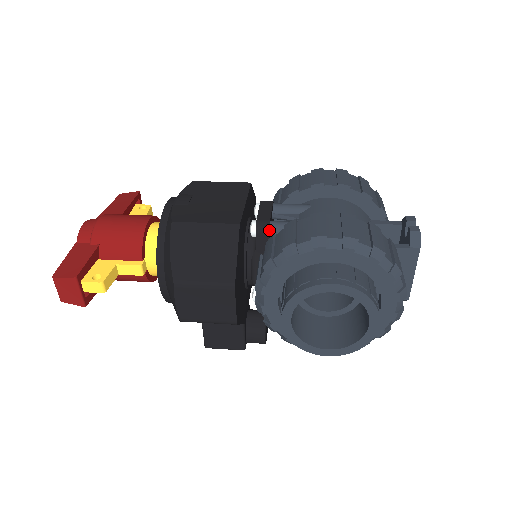
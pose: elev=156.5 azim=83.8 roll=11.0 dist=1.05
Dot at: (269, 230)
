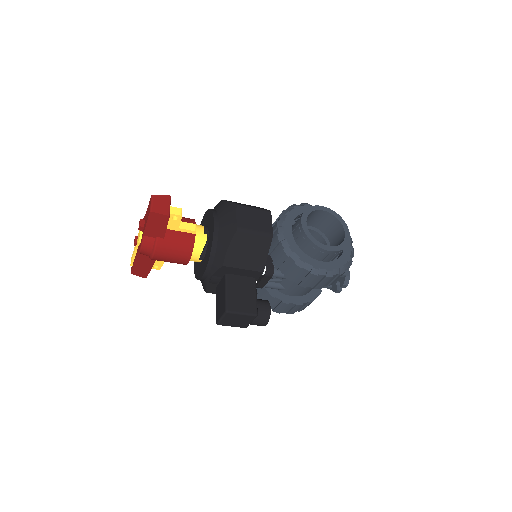
Dot at: occluded
